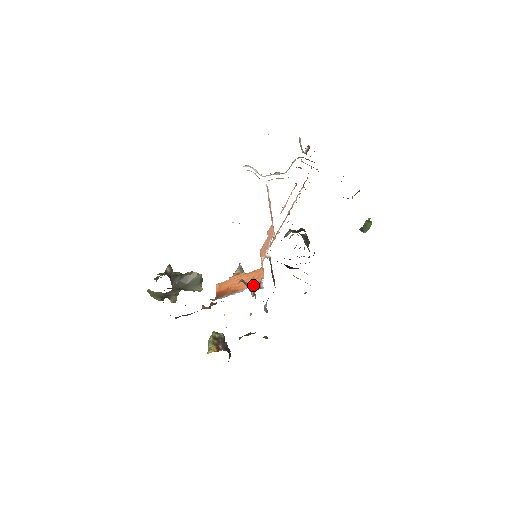
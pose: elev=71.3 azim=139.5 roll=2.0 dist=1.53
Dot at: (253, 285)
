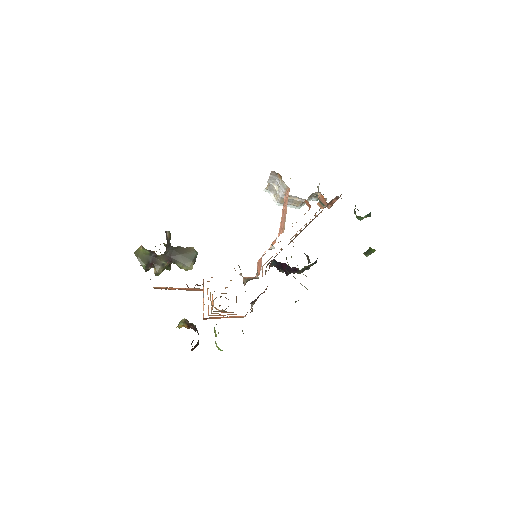
Dot at: (246, 278)
